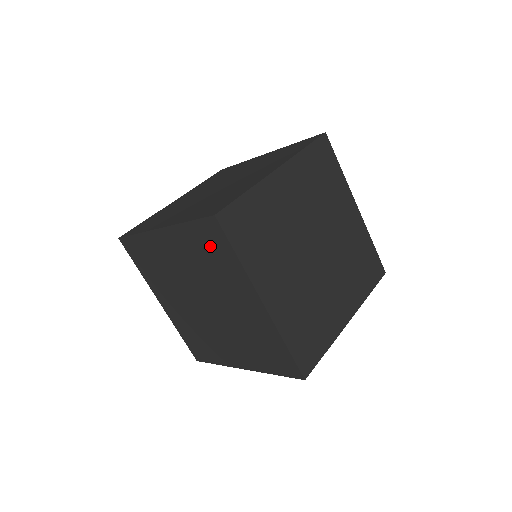
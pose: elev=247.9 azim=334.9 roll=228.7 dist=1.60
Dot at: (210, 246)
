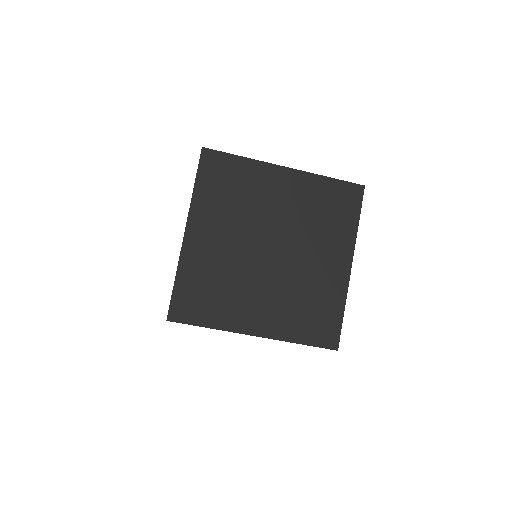
Dot at: occluded
